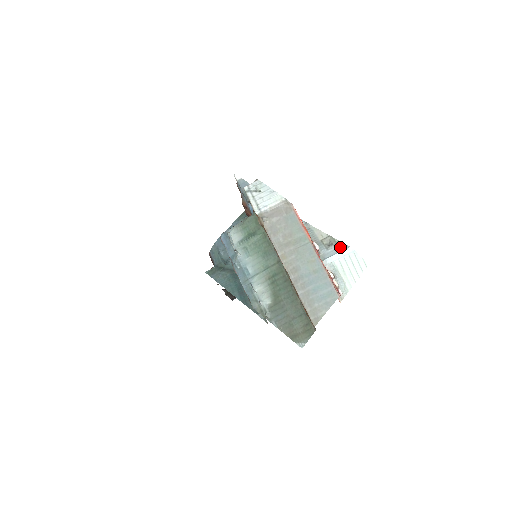
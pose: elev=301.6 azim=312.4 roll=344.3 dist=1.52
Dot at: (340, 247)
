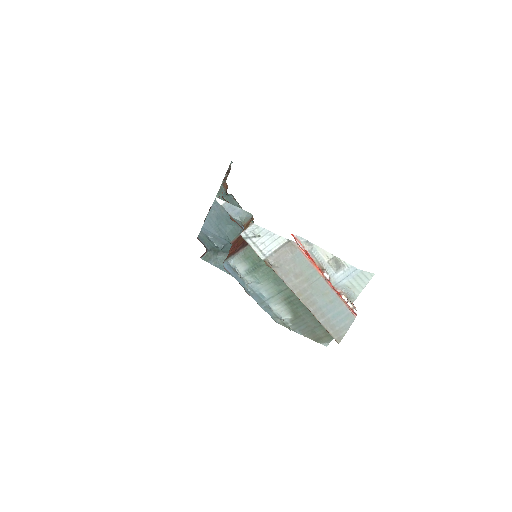
Dot at: (348, 270)
